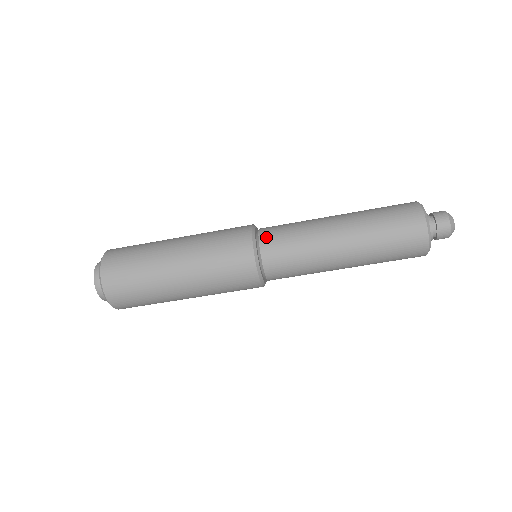
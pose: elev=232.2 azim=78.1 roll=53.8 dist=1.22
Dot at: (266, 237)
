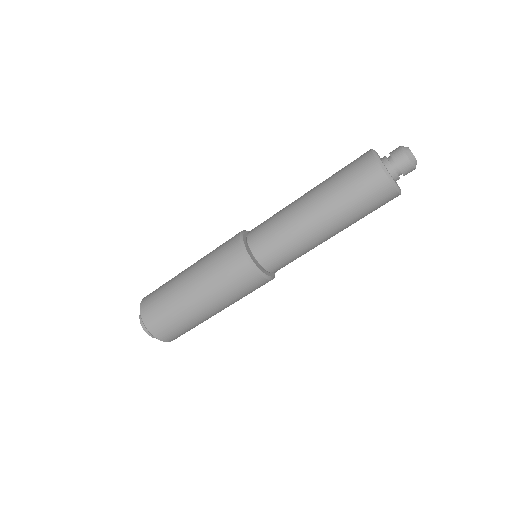
Dot at: (252, 230)
